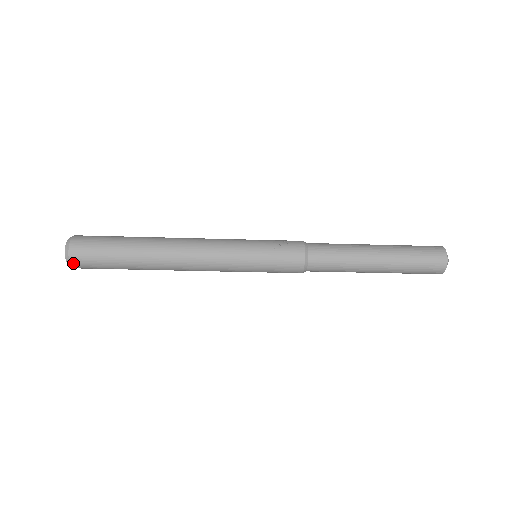
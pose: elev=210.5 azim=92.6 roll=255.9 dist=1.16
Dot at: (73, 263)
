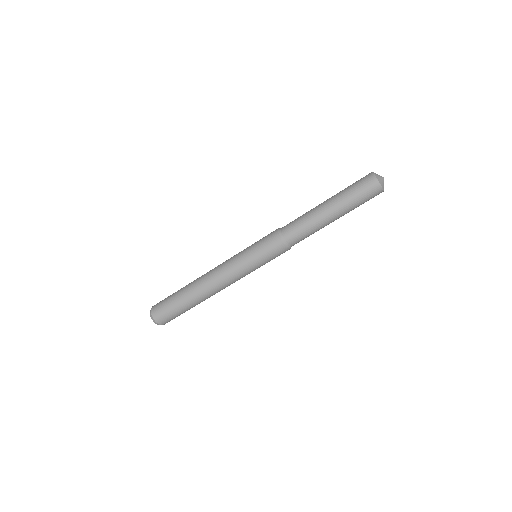
Dot at: (152, 311)
